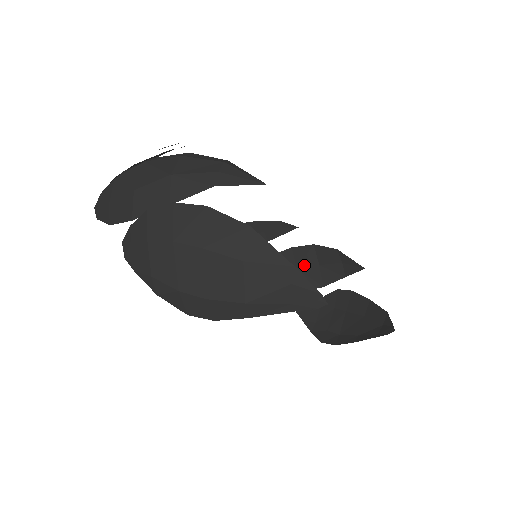
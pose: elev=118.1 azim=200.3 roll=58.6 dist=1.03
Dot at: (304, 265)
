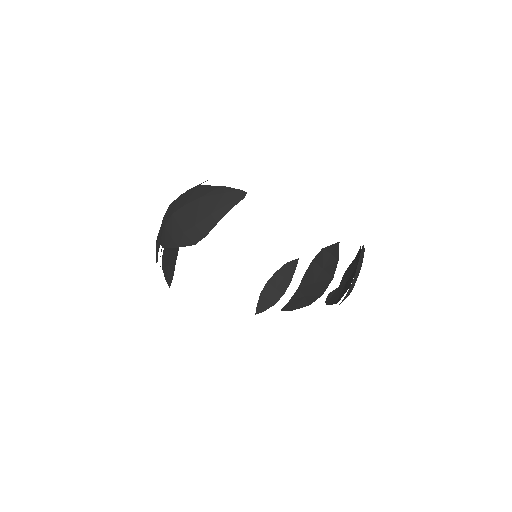
Dot at: (316, 277)
